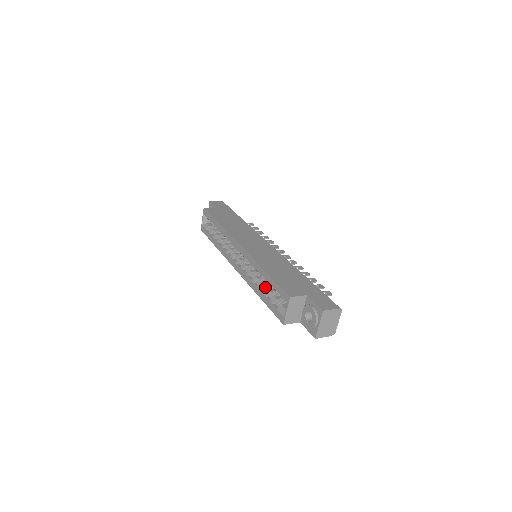
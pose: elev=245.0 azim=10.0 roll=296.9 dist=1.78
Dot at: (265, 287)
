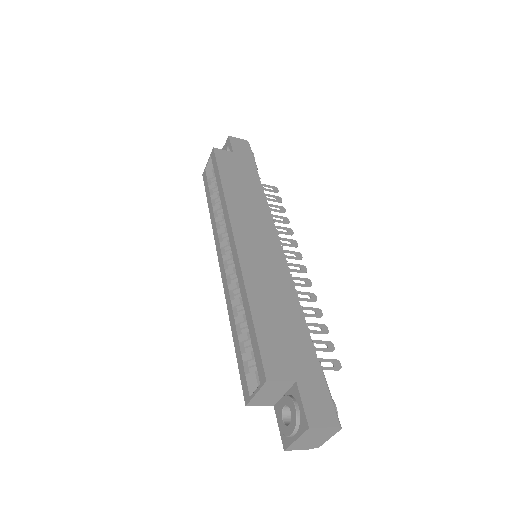
Dot at: (245, 324)
